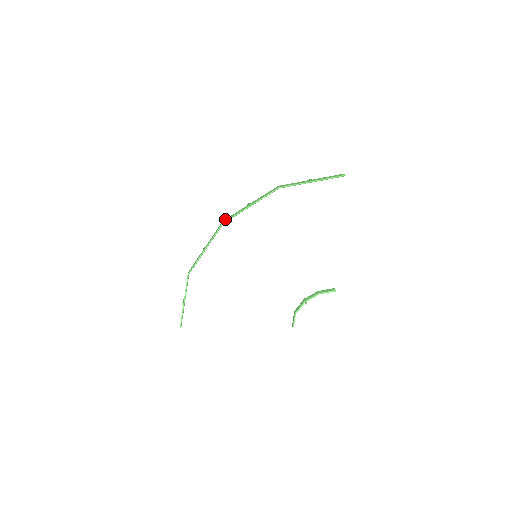
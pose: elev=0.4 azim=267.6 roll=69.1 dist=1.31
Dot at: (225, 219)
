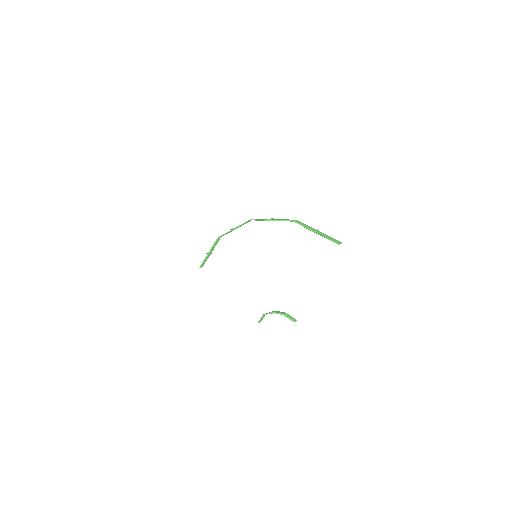
Dot at: occluded
